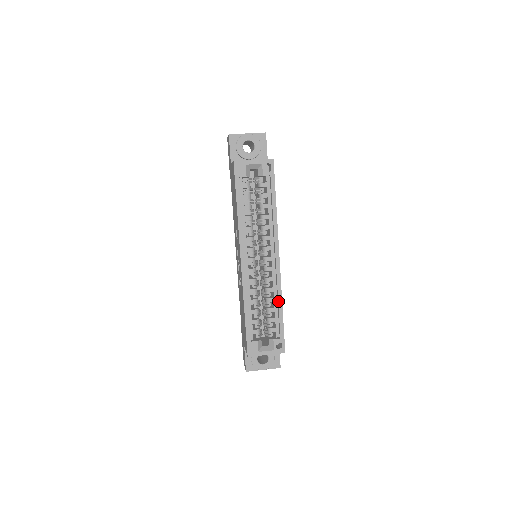
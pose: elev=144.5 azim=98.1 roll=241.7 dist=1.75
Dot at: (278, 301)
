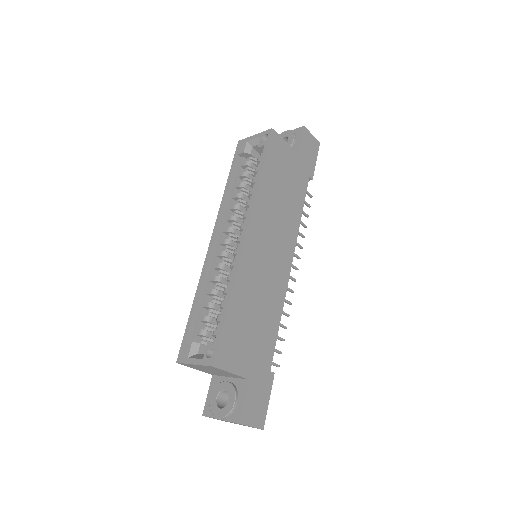
Dot at: (228, 289)
